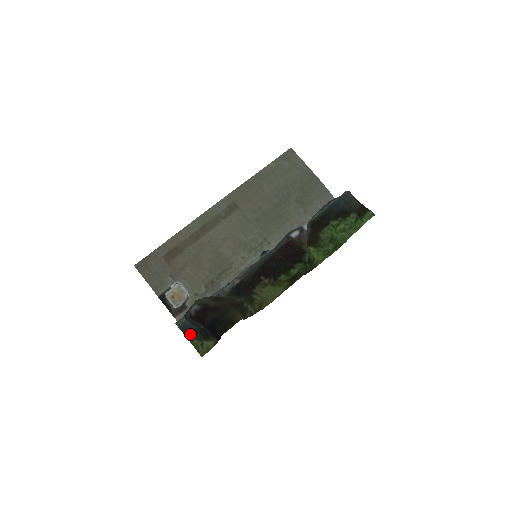
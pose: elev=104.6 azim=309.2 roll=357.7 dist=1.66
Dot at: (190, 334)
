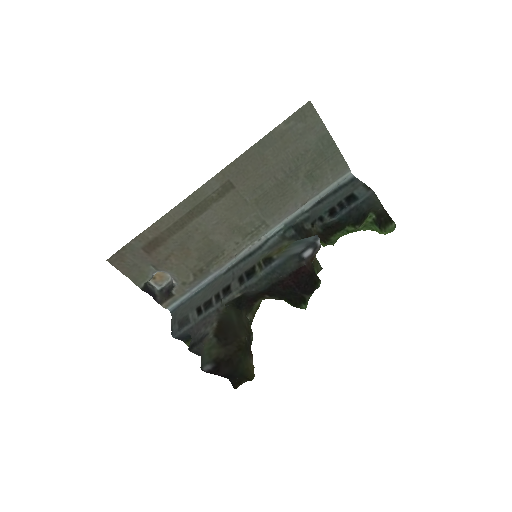
Dot at: (186, 339)
